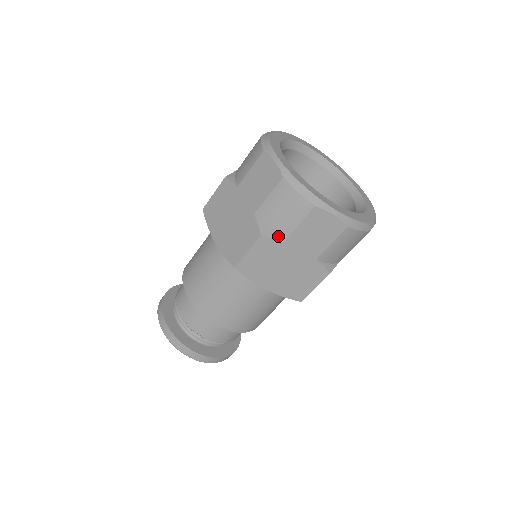
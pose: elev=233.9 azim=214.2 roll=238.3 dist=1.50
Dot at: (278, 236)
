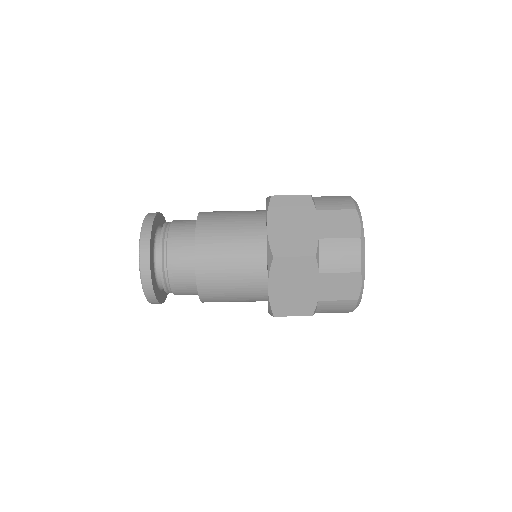
Dot at: (317, 312)
